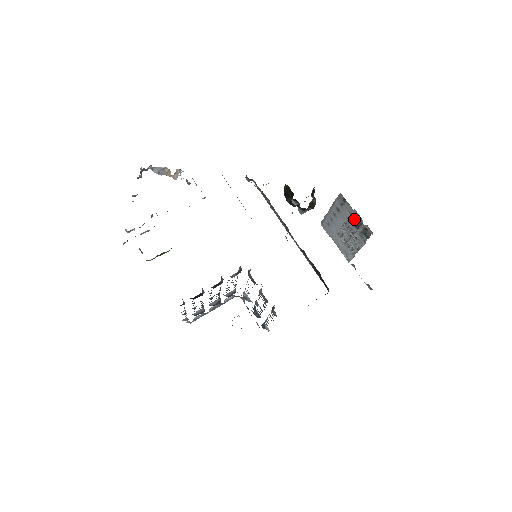
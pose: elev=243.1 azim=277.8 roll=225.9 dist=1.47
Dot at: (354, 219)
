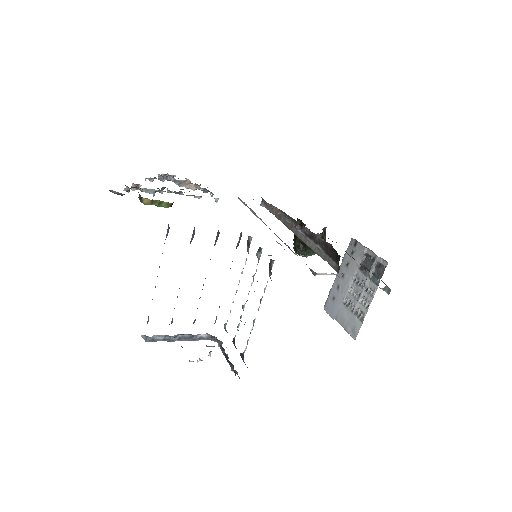
Dot at: (365, 263)
